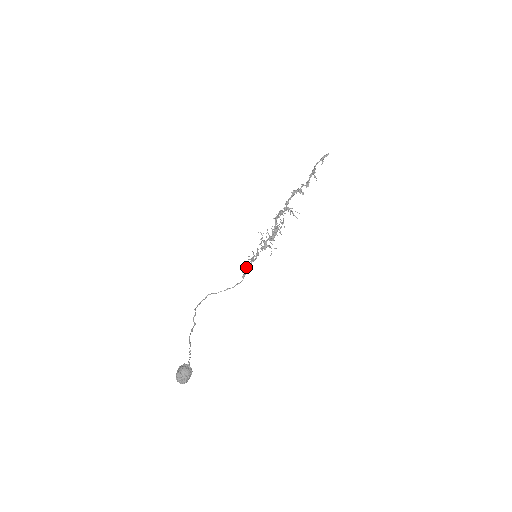
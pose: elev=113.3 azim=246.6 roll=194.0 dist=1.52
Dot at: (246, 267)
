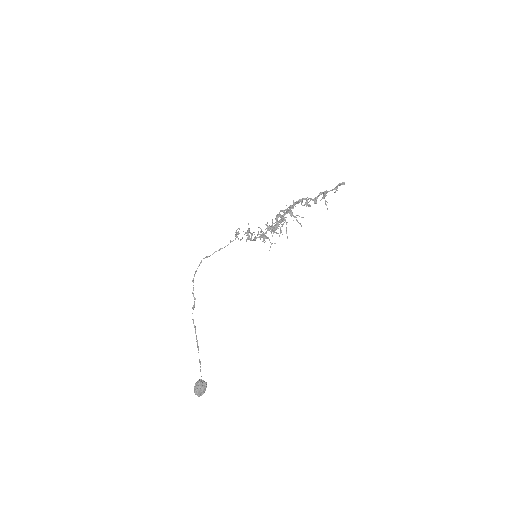
Dot at: (239, 228)
